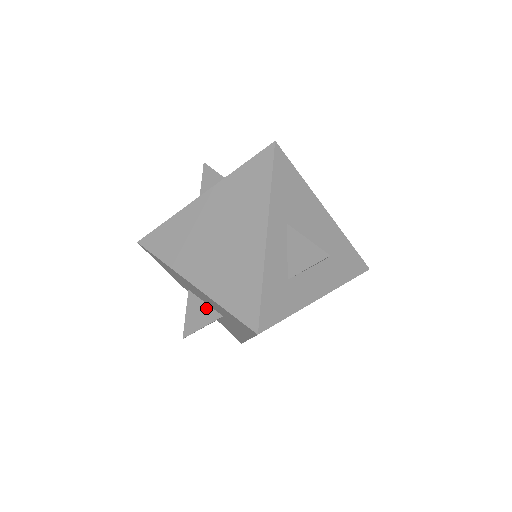
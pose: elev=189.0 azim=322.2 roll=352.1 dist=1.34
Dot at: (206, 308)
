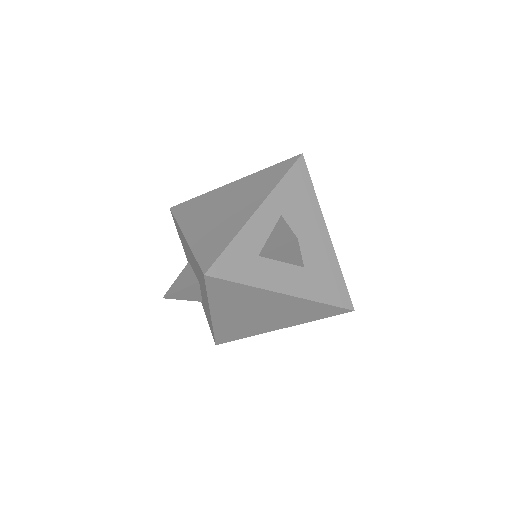
Dot at: (192, 275)
